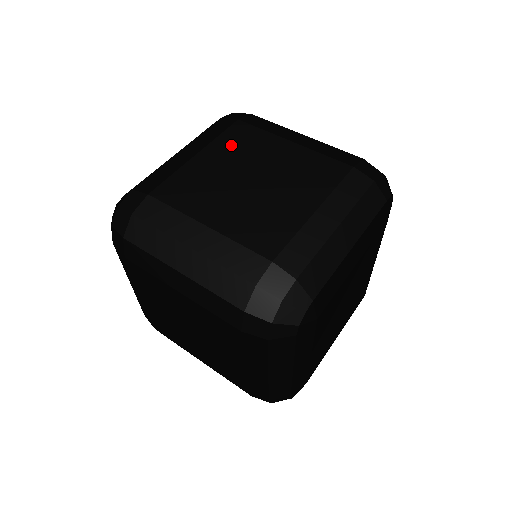
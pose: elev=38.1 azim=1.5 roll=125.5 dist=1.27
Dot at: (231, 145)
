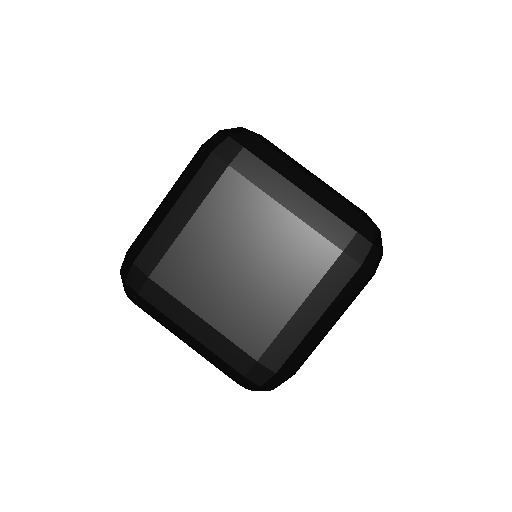
Dot at: occluded
